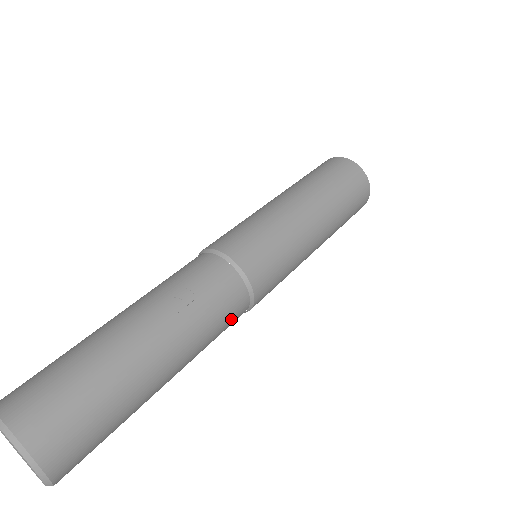
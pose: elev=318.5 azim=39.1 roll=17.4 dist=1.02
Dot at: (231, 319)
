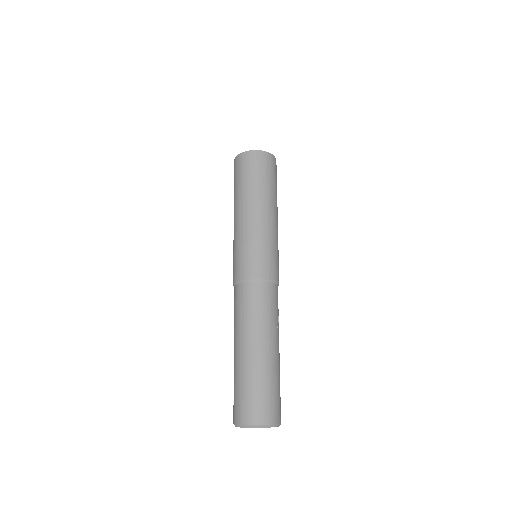
Dot at: occluded
